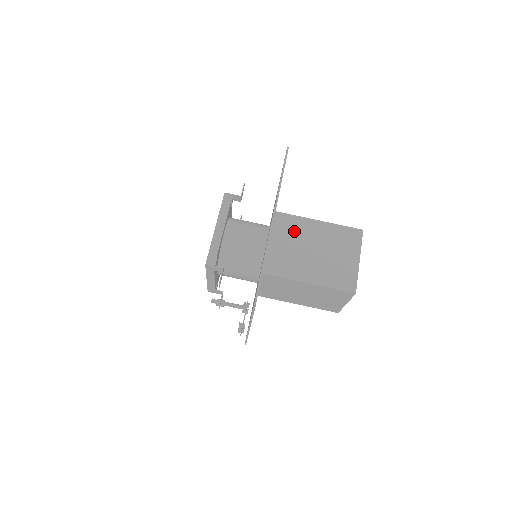
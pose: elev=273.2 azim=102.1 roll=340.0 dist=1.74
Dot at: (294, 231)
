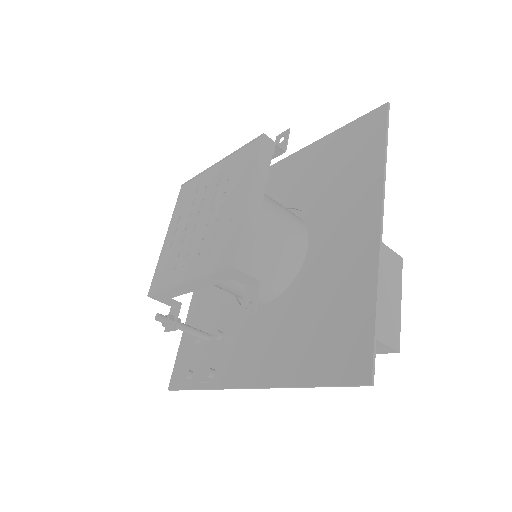
Dot at: occluded
